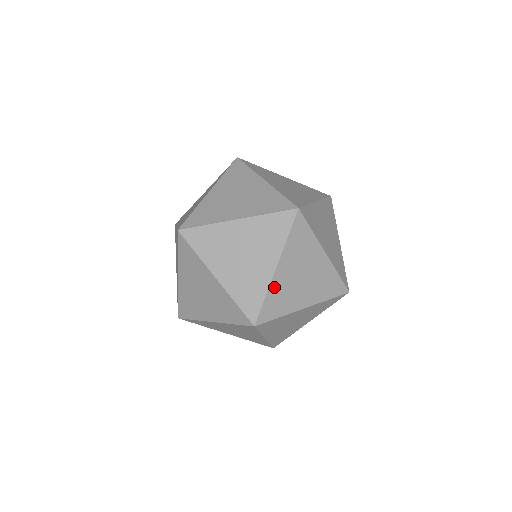
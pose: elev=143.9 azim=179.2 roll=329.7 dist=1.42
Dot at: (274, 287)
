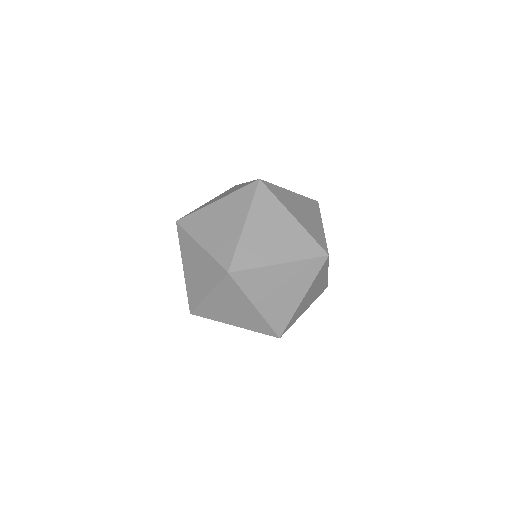
Dot at: occluded
